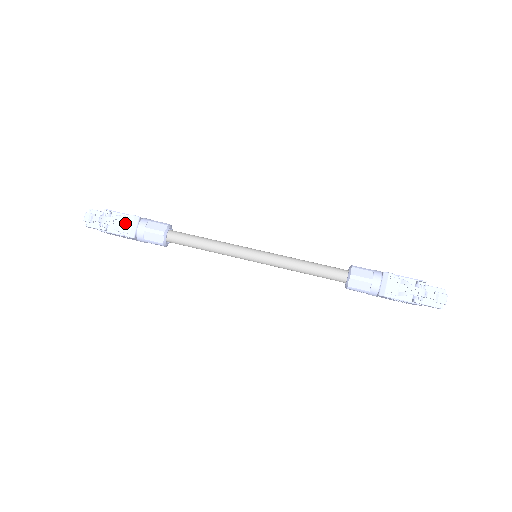
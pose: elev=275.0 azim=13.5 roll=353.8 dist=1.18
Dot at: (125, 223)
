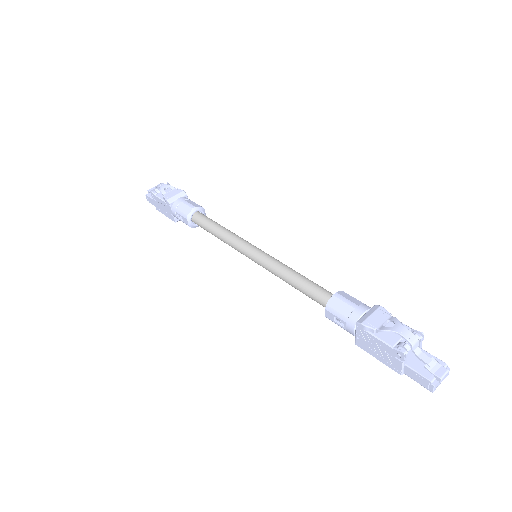
Dot at: (173, 192)
